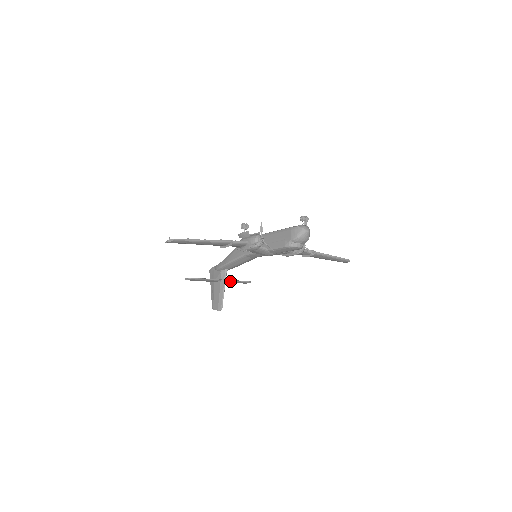
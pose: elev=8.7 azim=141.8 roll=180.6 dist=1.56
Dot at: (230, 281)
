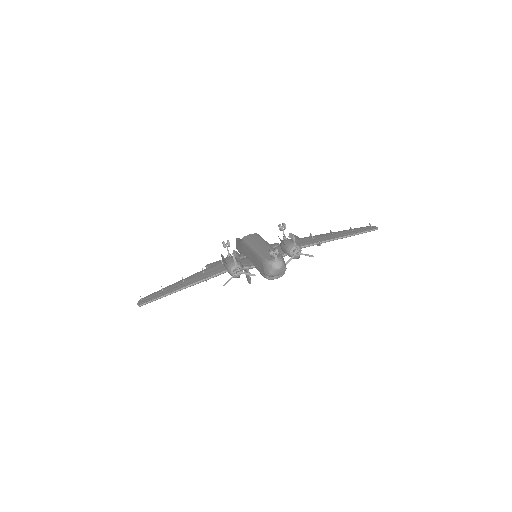
Dot at: occluded
